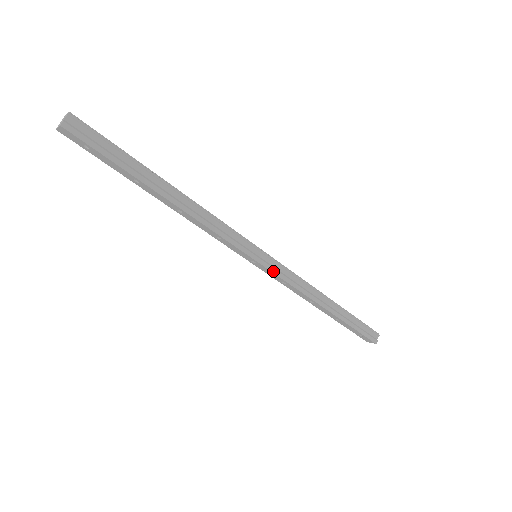
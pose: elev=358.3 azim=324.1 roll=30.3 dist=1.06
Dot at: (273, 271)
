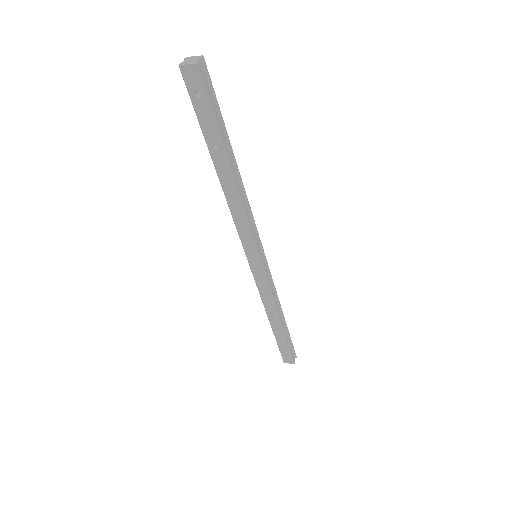
Dot at: (266, 274)
